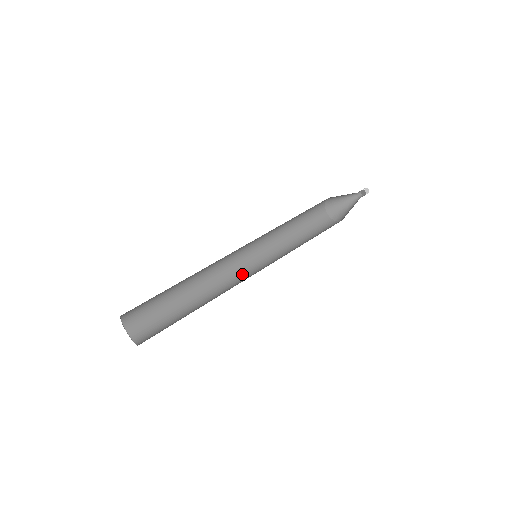
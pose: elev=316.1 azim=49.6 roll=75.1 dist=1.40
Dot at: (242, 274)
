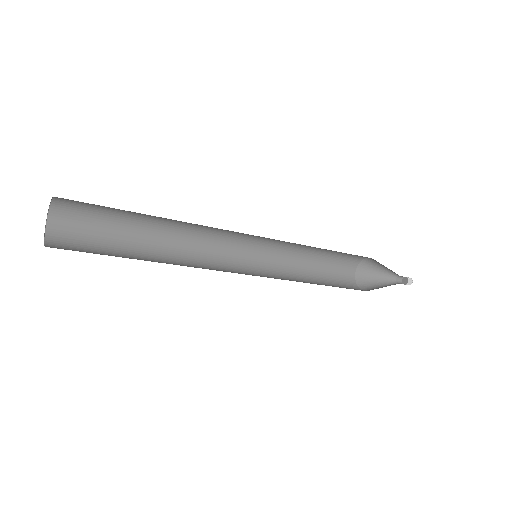
Dot at: (227, 267)
